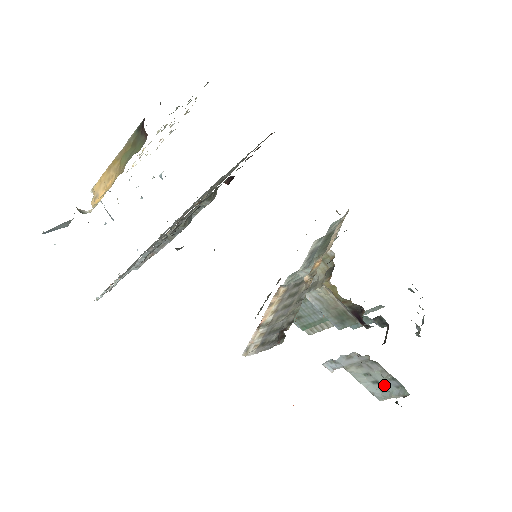
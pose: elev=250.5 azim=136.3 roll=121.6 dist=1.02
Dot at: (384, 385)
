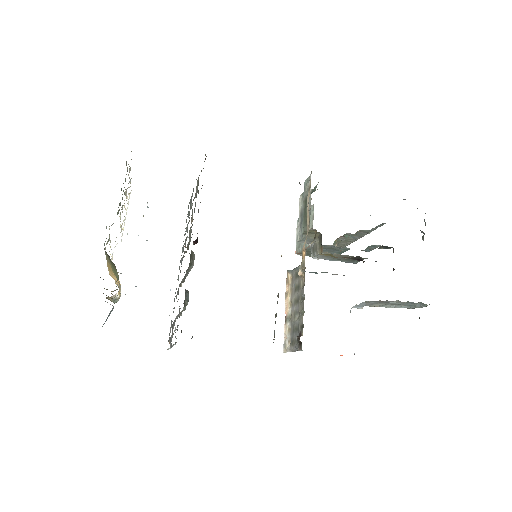
Dot at: occluded
